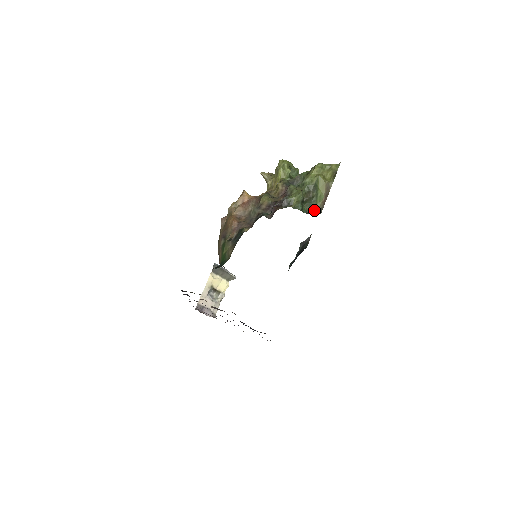
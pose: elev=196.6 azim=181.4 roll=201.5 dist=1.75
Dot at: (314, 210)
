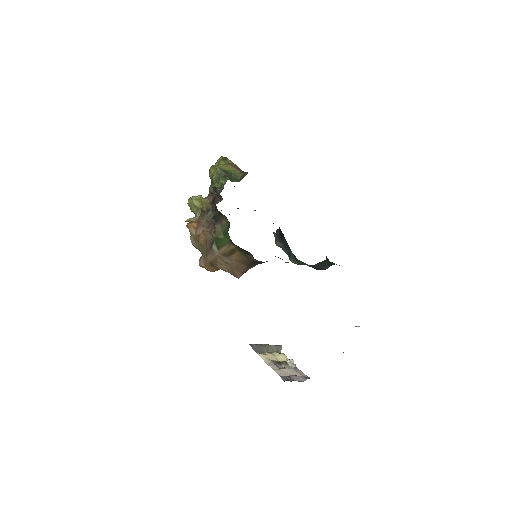
Dot at: (242, 178)
